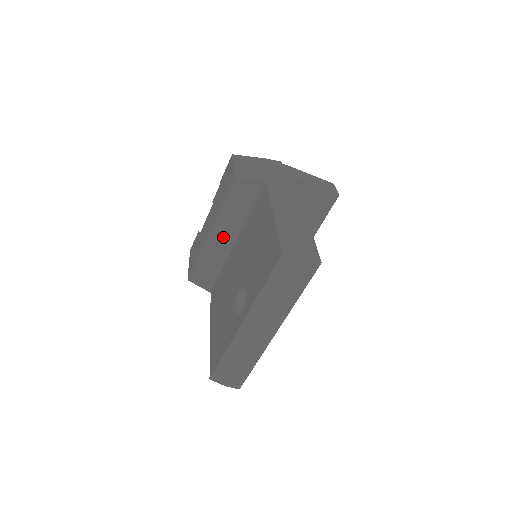
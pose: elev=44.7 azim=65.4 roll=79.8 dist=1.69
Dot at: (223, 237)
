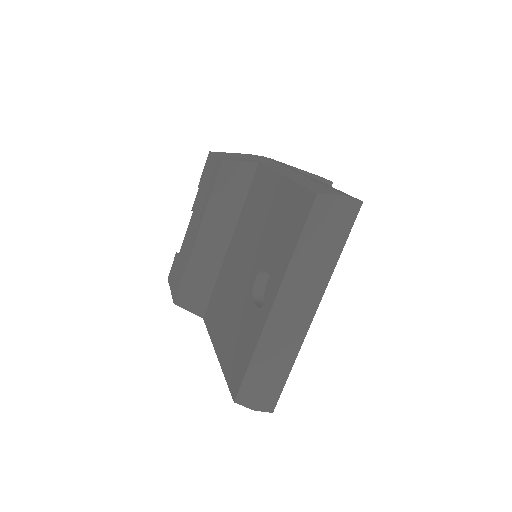
Dot at: (214, 239)
